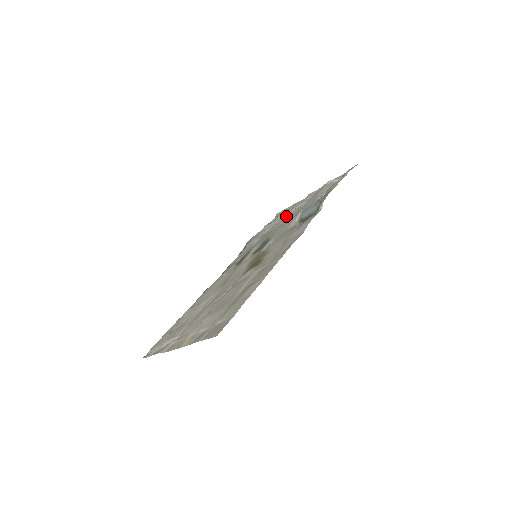
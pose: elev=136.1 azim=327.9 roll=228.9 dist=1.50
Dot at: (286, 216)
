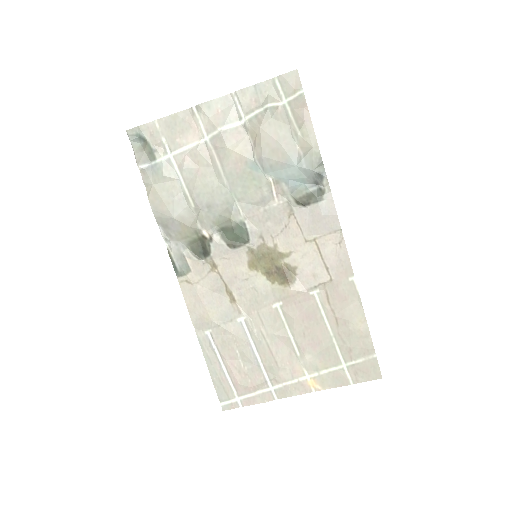
Dot at: (203, 161)
